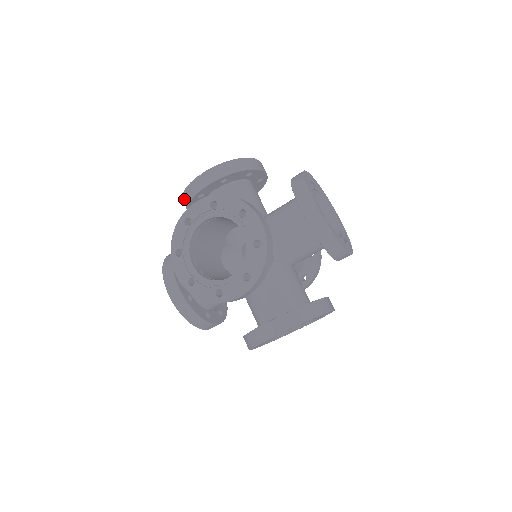
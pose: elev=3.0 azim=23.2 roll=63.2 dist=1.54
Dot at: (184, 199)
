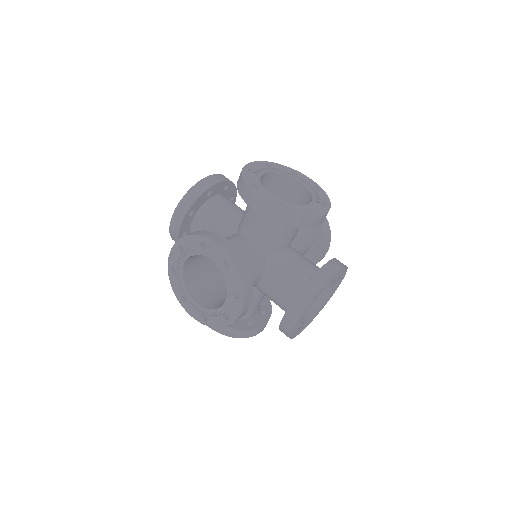
Dot at: (189, 196)
